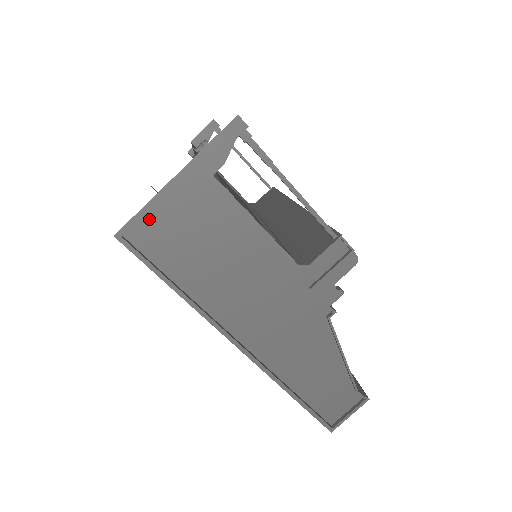
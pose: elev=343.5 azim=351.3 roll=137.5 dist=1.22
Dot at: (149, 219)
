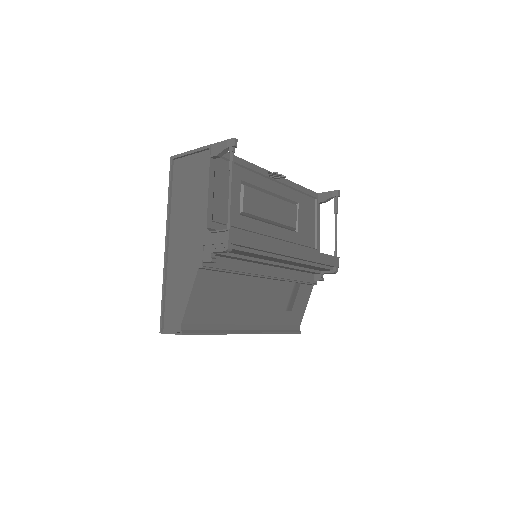
Dot at: (184, 160)
